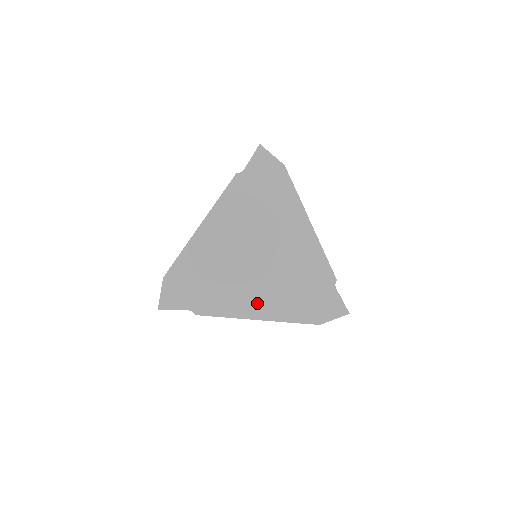
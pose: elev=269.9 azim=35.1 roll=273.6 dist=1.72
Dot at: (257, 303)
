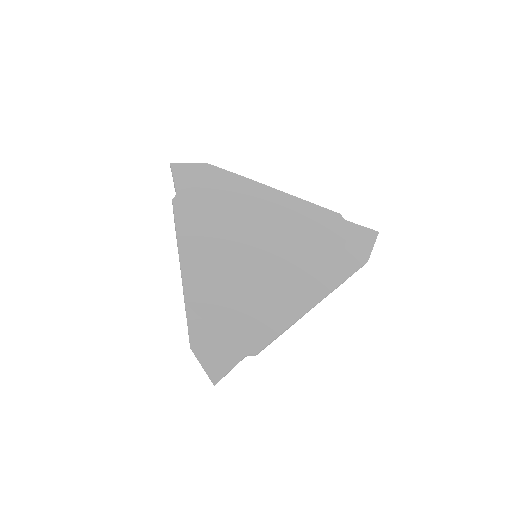
Dot at: (299, 291)
